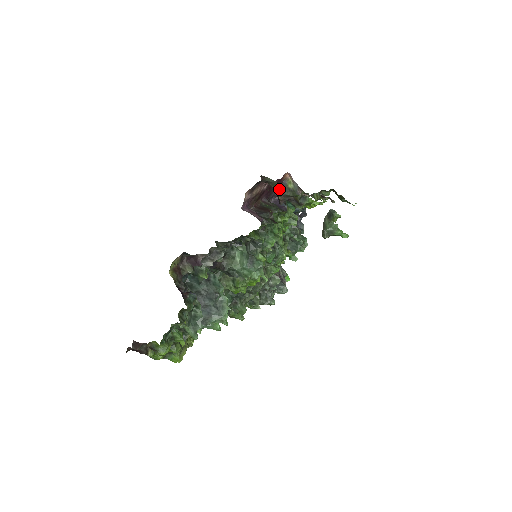
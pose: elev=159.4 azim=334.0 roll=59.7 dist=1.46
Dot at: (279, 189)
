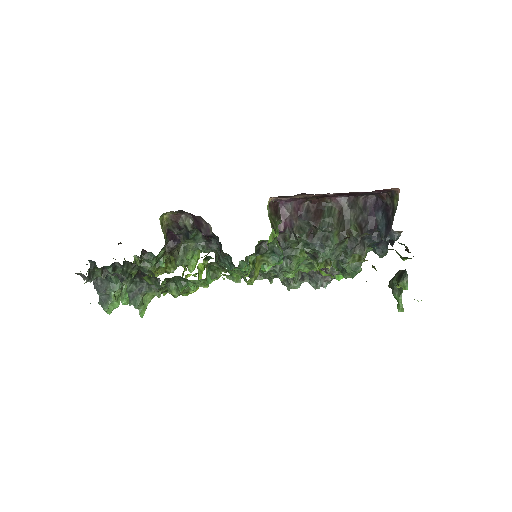
Dot at: occluded
